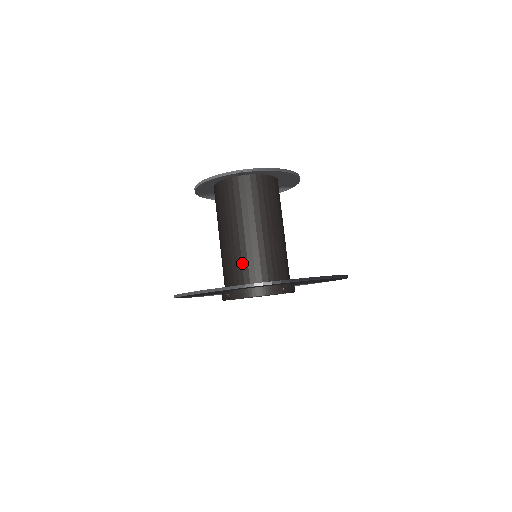
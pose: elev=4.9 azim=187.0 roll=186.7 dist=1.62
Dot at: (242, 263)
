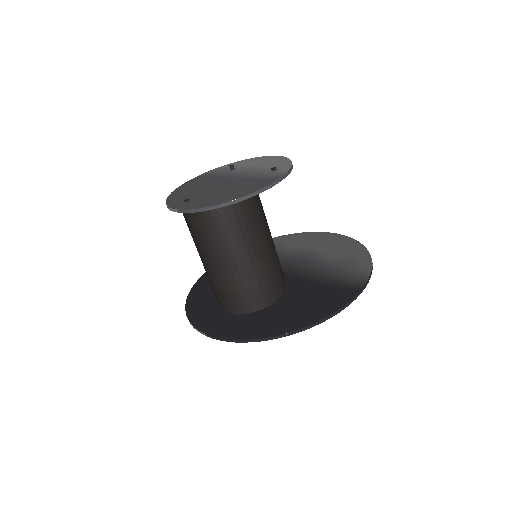
Dot at: (213, 289)
